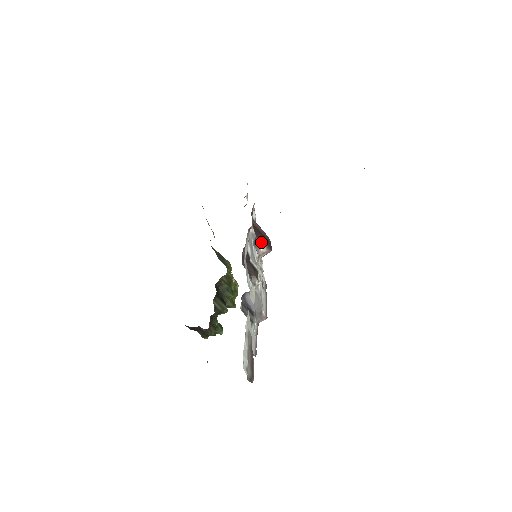
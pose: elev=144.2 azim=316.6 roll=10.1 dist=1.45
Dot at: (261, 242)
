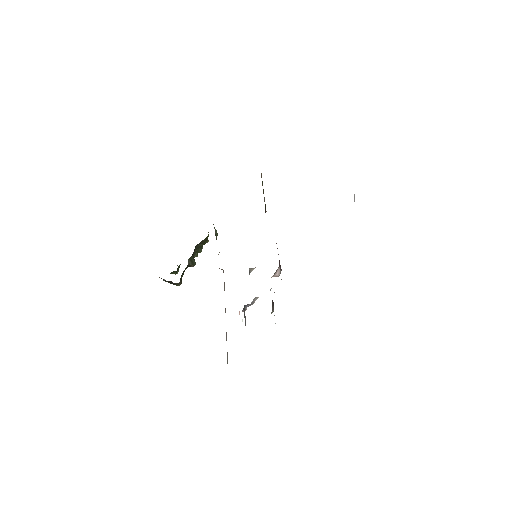
Dot at: (279, 269)
